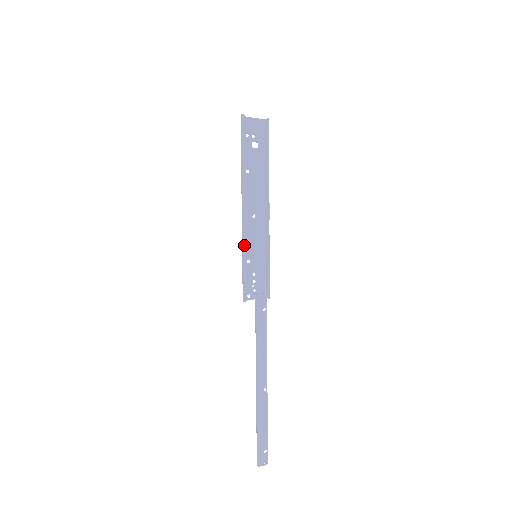
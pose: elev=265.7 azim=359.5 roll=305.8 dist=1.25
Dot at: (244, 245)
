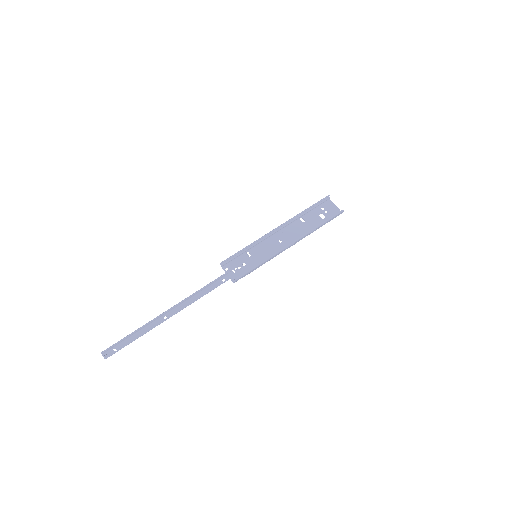
Dot at: (256, 241)
